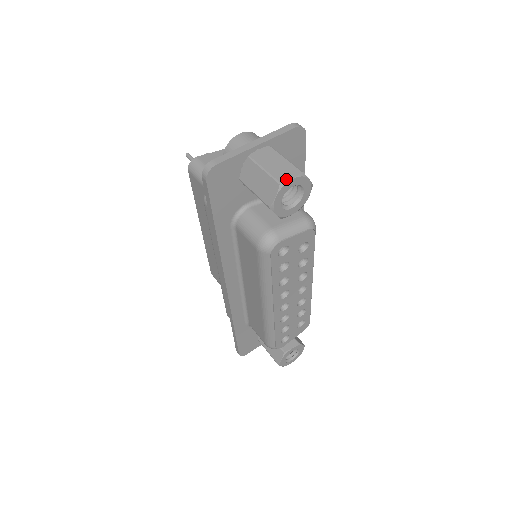
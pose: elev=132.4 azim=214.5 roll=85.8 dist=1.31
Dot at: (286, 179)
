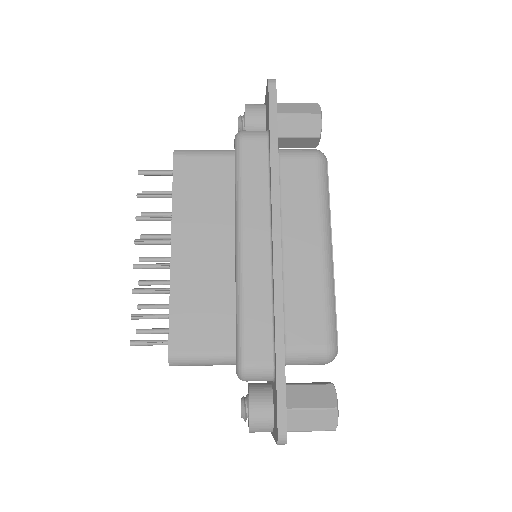
Dot at: occluded
